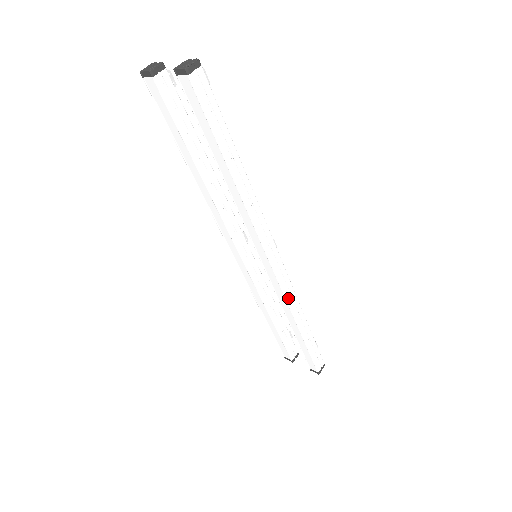
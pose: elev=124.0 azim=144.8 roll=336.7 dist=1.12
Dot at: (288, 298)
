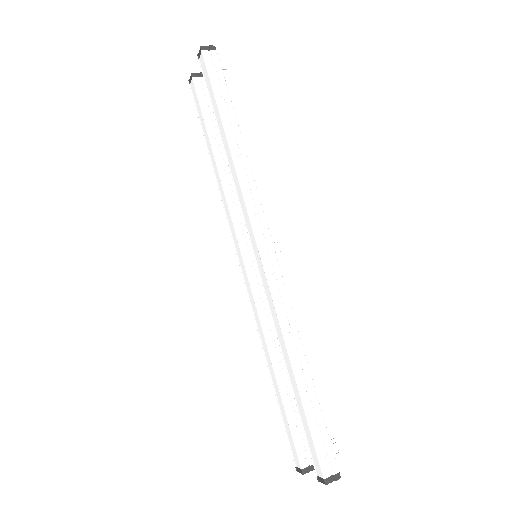
Dot at: (278, 305)
